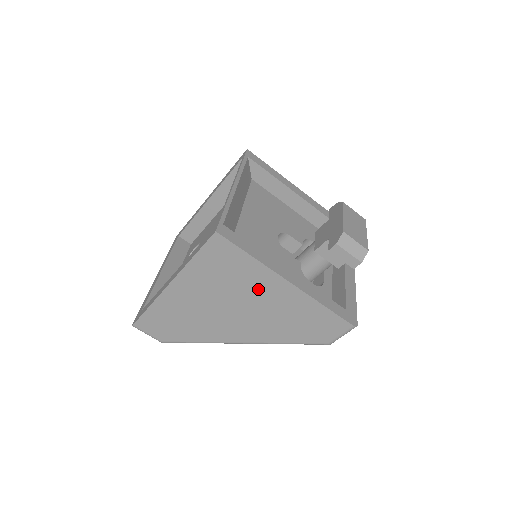
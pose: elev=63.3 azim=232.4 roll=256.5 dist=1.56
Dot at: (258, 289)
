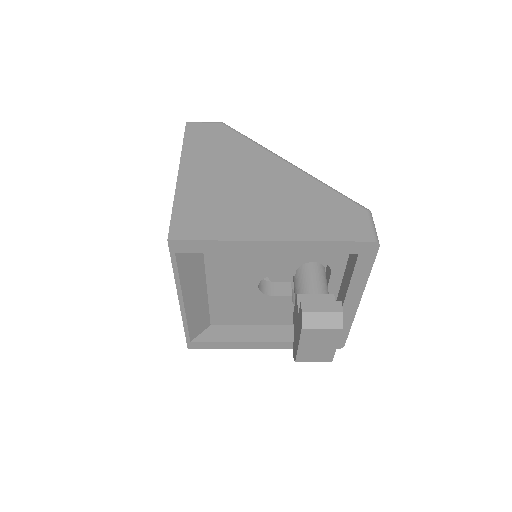
Dot at: occluded
